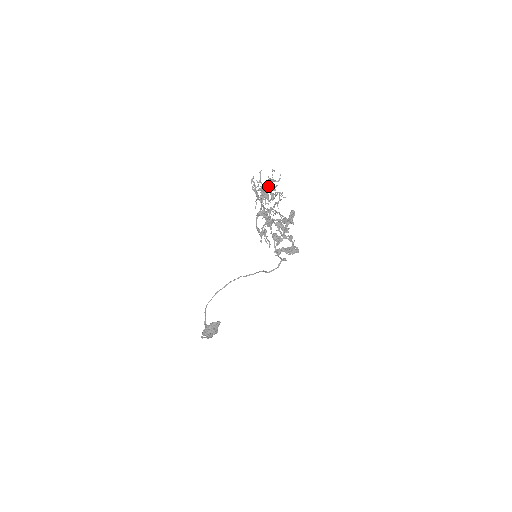
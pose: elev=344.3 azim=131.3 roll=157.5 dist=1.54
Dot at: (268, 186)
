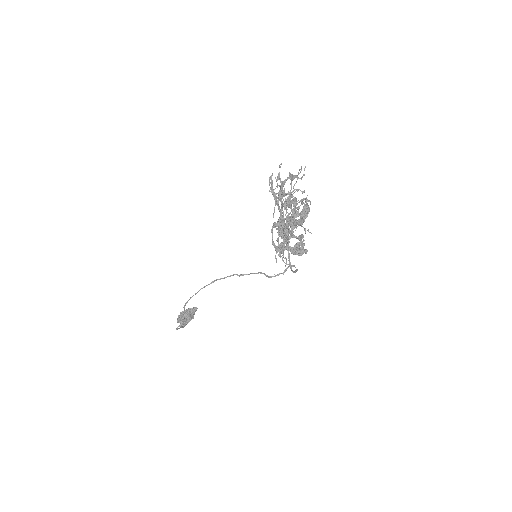
Dot at: (293, 191)
